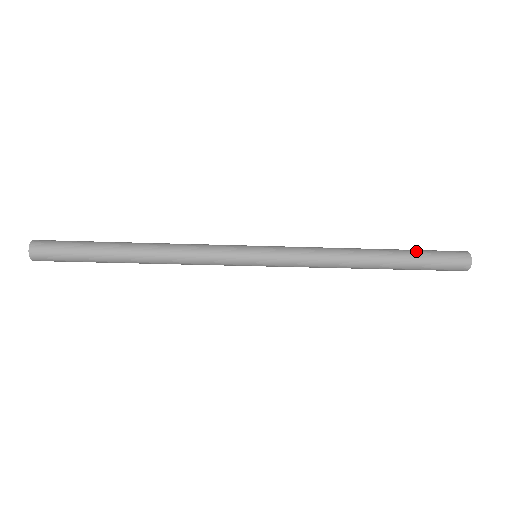
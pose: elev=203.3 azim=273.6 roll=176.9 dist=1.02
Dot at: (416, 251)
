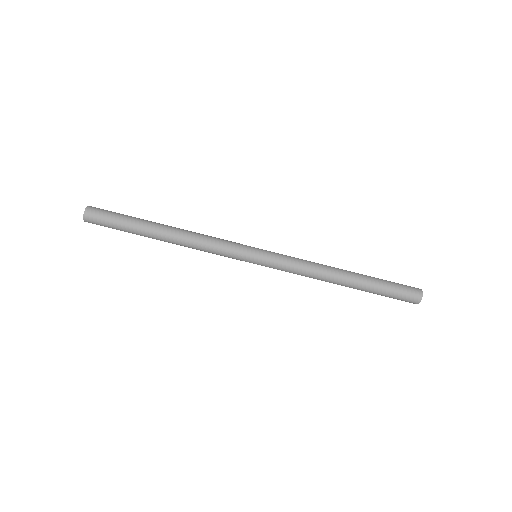
Dot at: occluded
